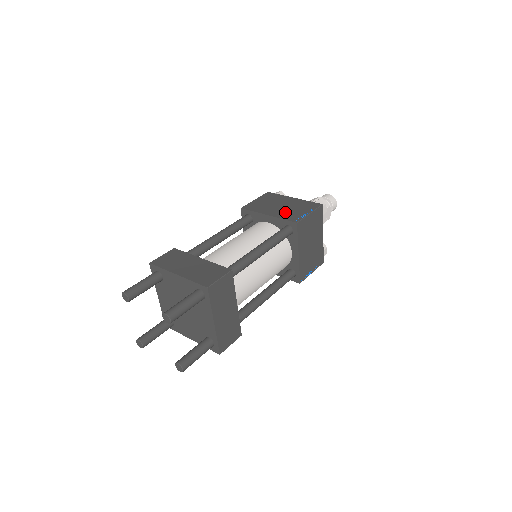
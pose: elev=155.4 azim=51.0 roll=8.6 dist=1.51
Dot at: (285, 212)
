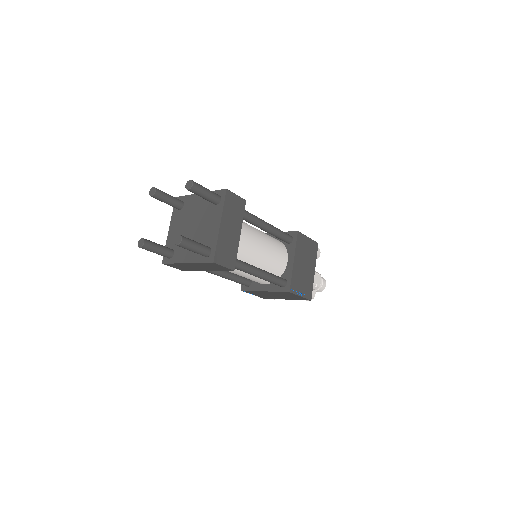
Dot at: occluded
